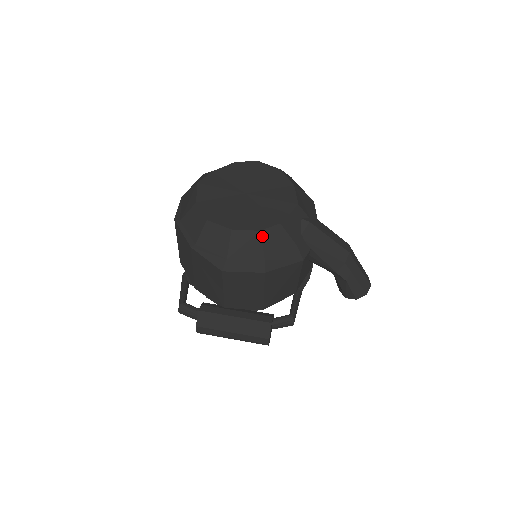
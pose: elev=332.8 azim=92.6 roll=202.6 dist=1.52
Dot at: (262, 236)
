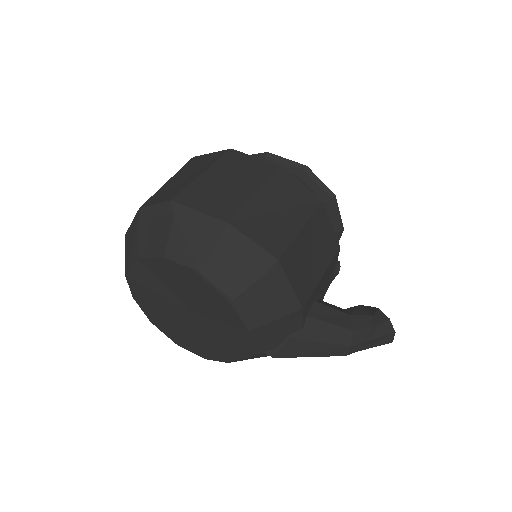
Dot at: occluded
